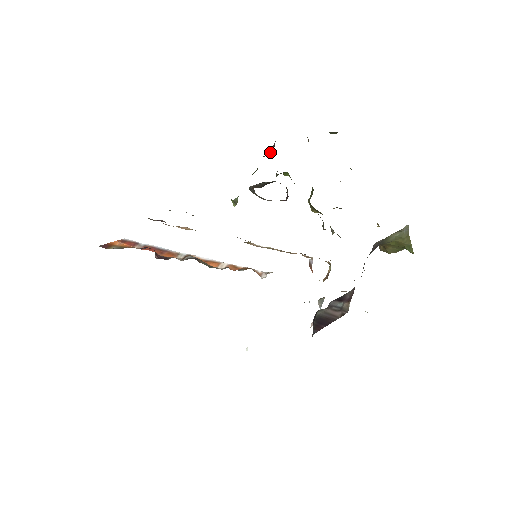
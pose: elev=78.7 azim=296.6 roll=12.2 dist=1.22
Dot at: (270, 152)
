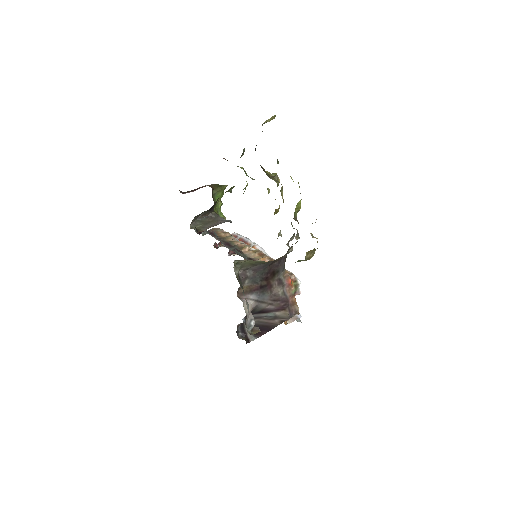
Dot at: occluded
